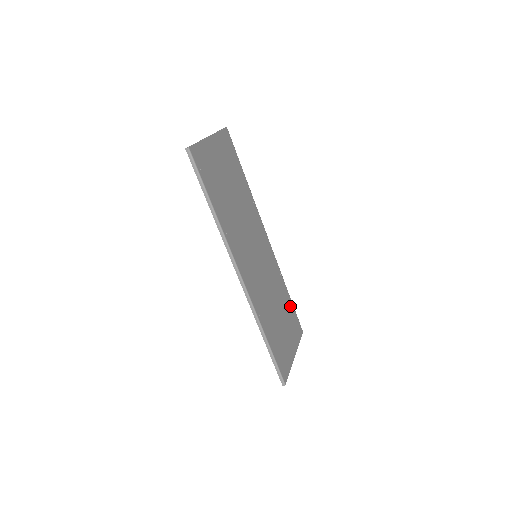
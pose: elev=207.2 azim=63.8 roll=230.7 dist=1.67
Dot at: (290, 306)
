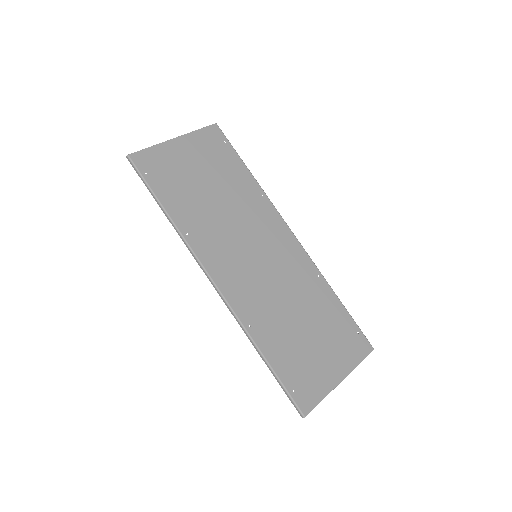
Dot at: (340, 315)
